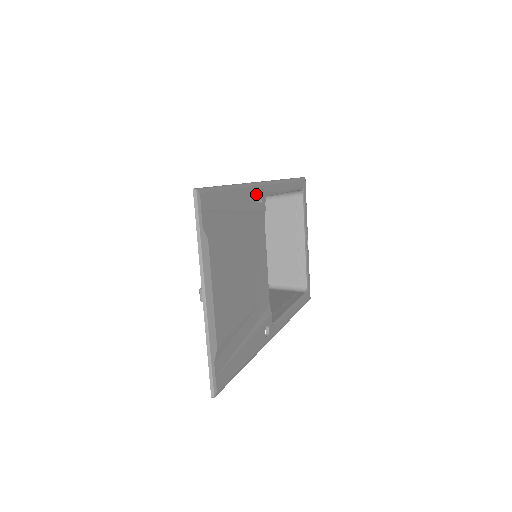
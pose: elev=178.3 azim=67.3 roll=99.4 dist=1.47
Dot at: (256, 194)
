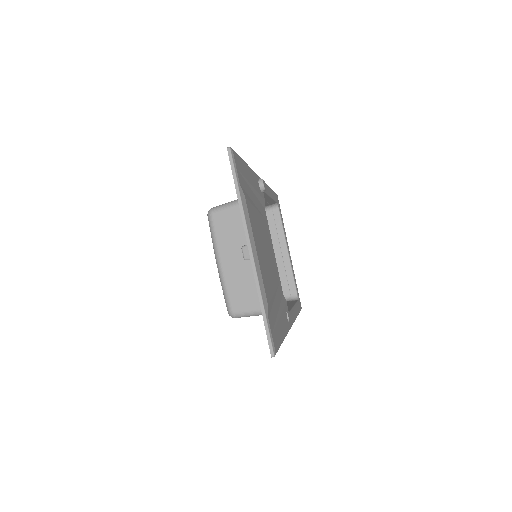
Dot at: (258, 182)
